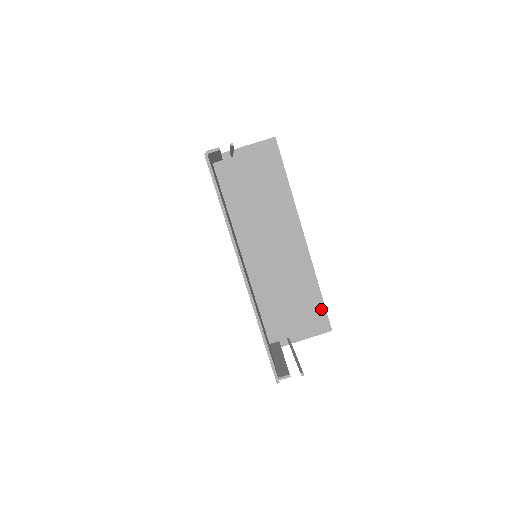
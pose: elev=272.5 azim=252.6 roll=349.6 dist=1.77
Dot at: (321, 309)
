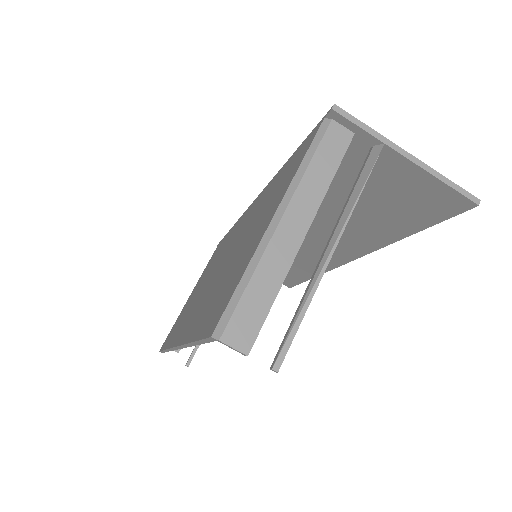
Dot at: (297, 280)
